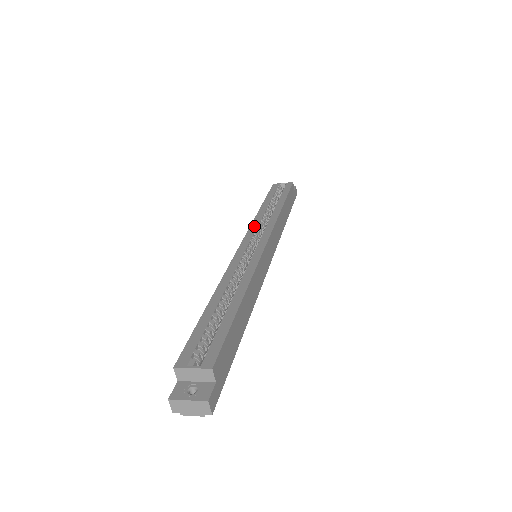
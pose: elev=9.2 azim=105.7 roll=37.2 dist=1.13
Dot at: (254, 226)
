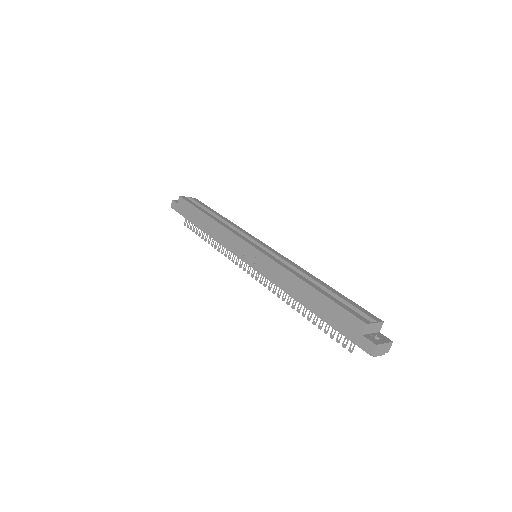
Dot at: (235, 231)
